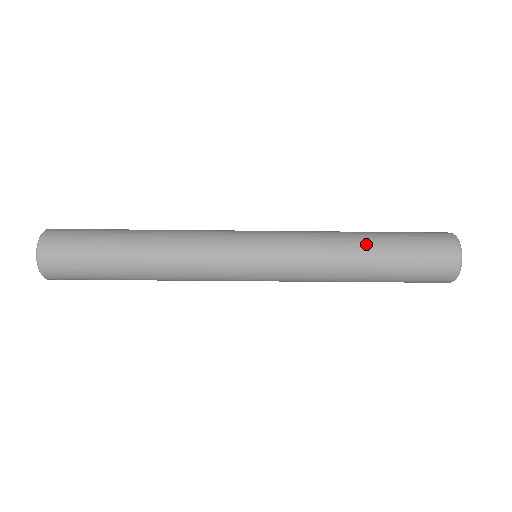
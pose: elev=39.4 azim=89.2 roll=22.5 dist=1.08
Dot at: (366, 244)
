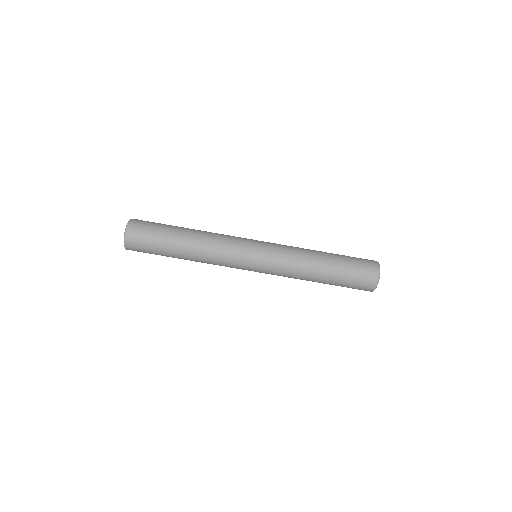
Dot at: (323, 252)
